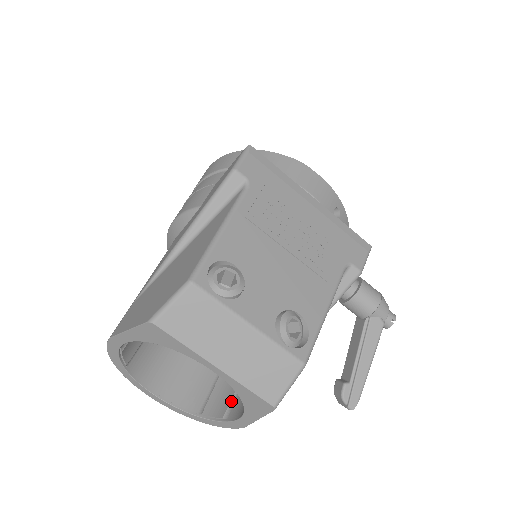
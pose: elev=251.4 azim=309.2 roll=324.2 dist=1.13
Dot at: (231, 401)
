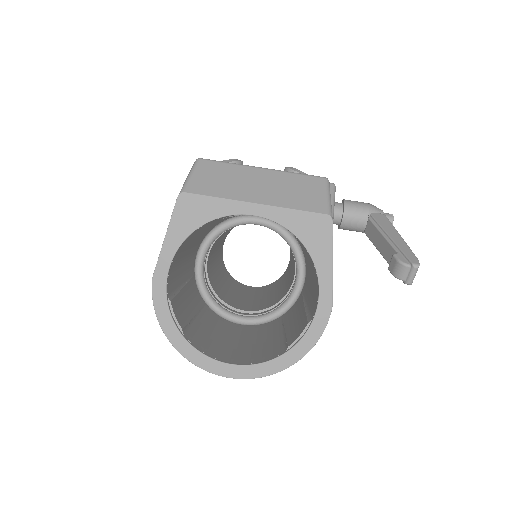
Dot at: (307, 316)
